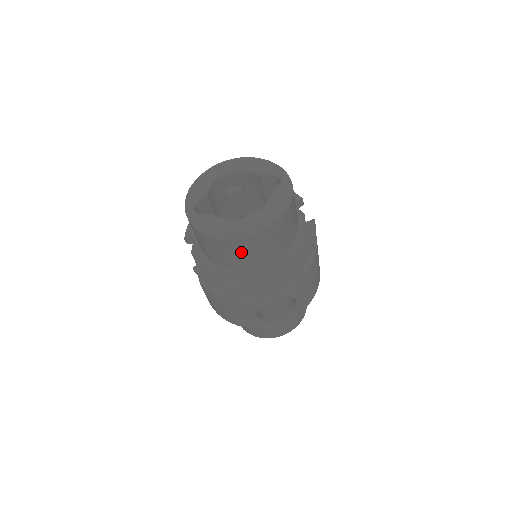
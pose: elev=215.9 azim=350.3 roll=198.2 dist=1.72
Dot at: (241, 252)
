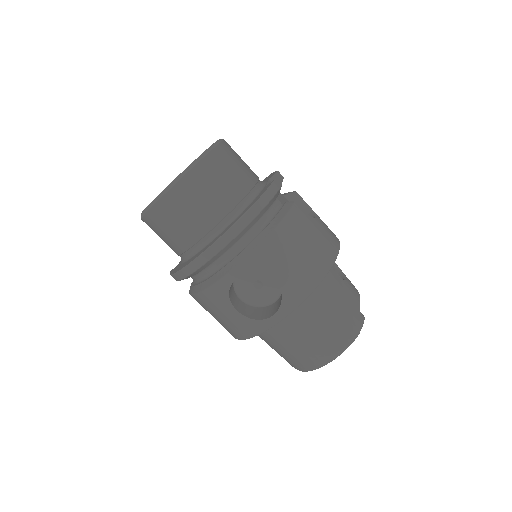
Dot at: (171, 223)
